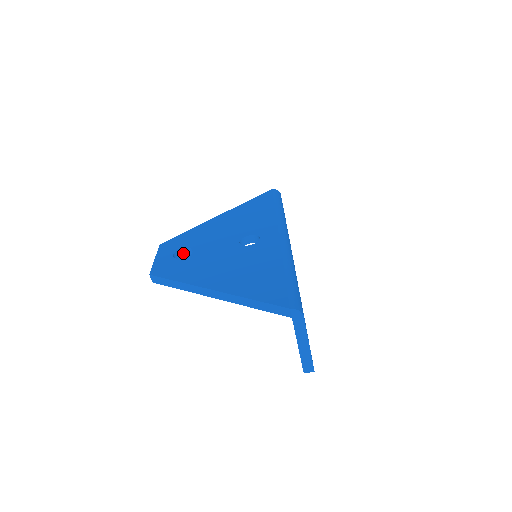
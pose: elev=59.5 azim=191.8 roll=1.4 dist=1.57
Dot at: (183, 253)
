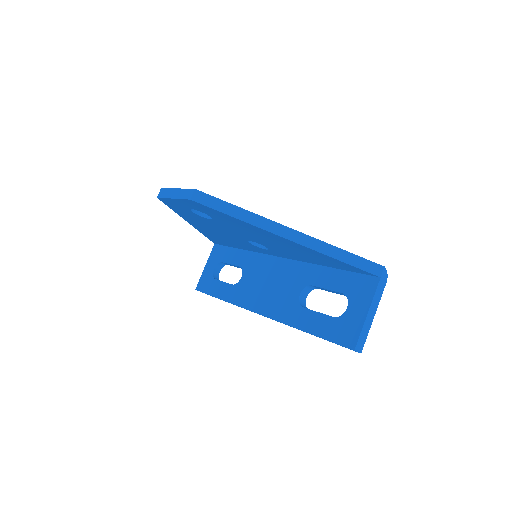
Dot at: occluded
